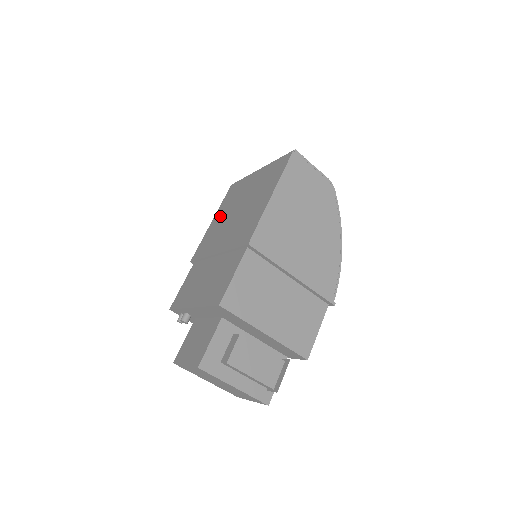
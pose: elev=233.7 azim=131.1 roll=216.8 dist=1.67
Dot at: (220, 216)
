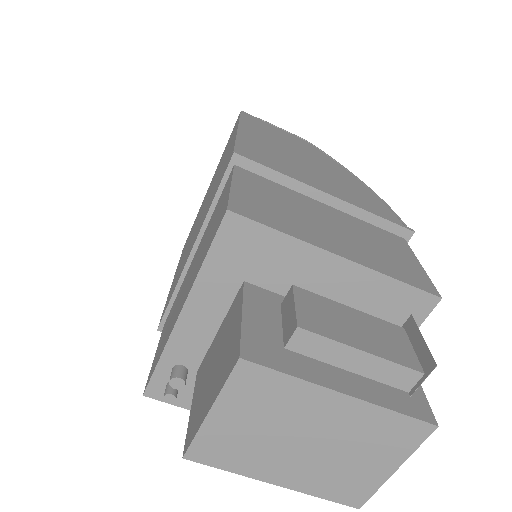
Dot at: (181, 260)
